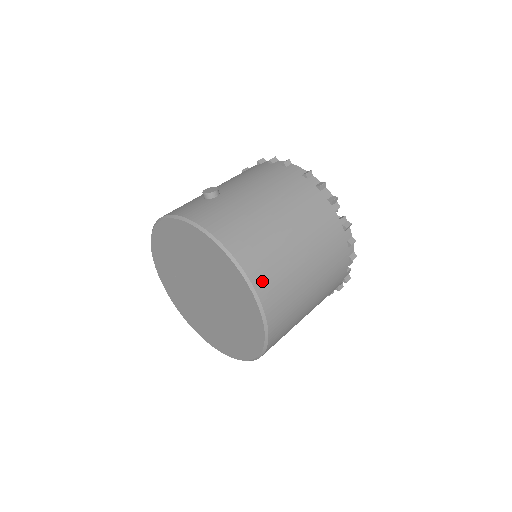
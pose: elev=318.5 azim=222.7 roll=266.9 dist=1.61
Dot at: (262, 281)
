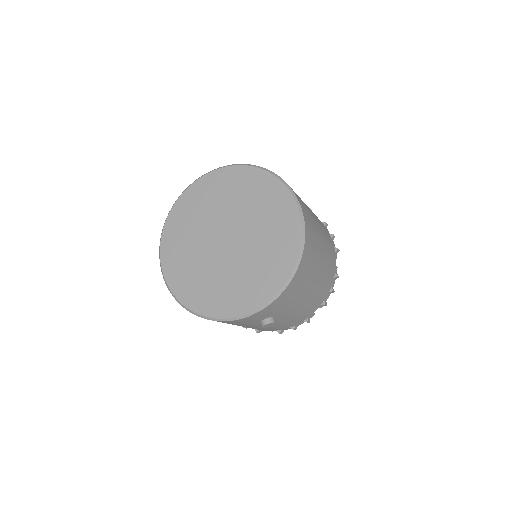
Dot at: occluded
